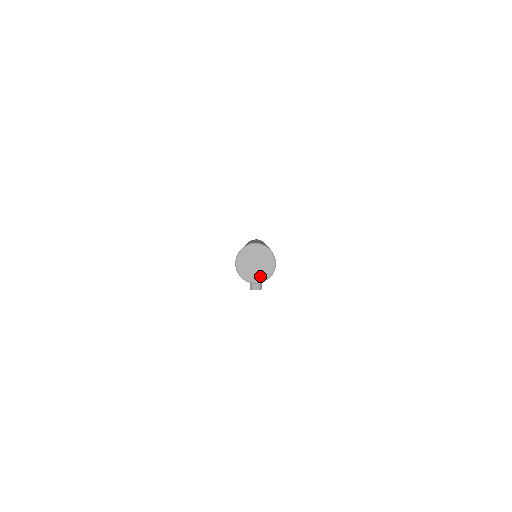
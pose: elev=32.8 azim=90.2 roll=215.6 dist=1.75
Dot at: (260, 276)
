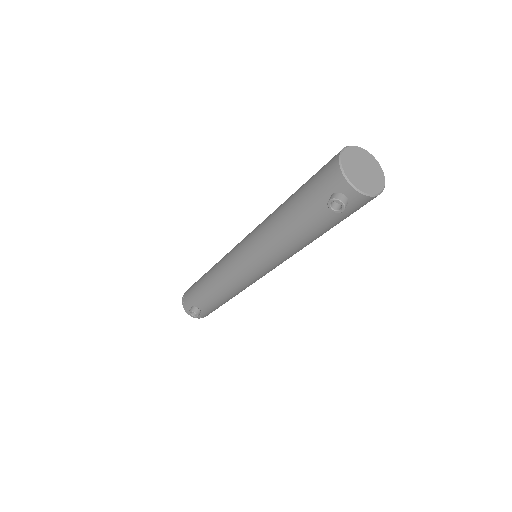
Dot at: (363, 185)
